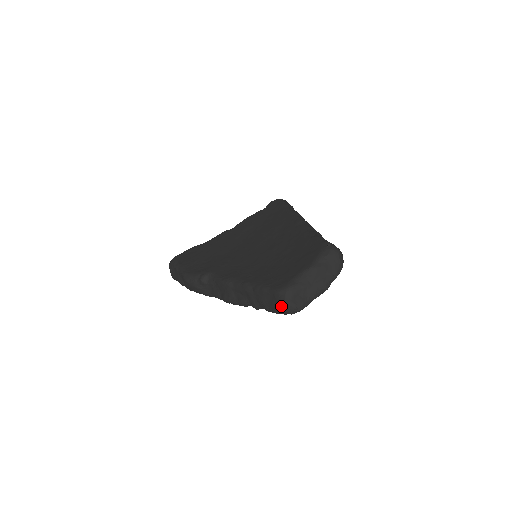
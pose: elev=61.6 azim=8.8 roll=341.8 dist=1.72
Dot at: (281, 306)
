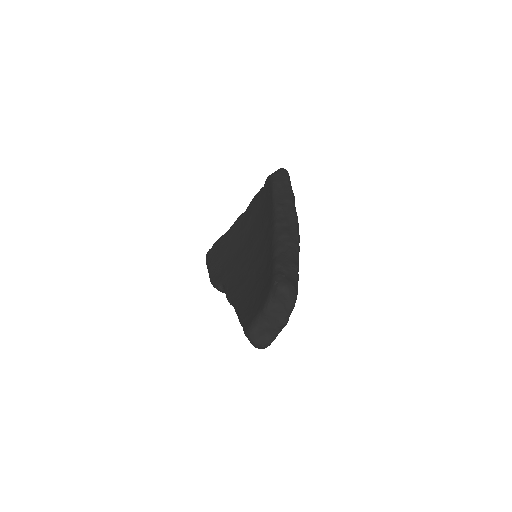
Dot at: (252, 344)
